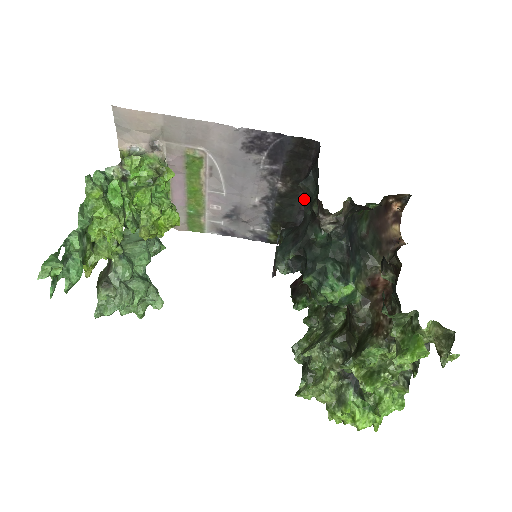
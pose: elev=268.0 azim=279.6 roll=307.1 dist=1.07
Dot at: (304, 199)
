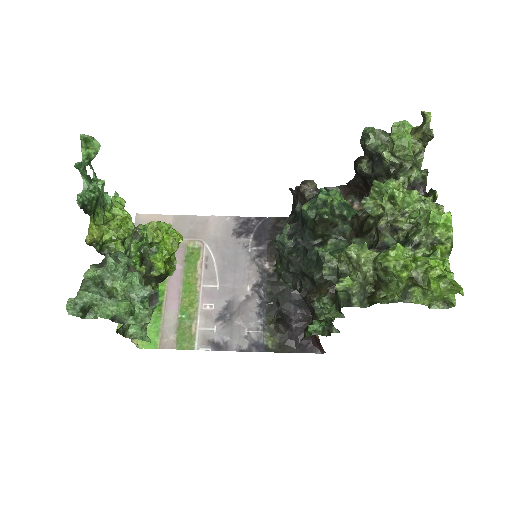
Dot at: occluded
